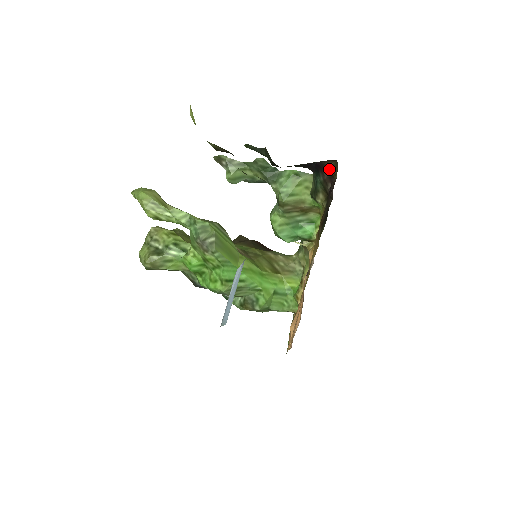
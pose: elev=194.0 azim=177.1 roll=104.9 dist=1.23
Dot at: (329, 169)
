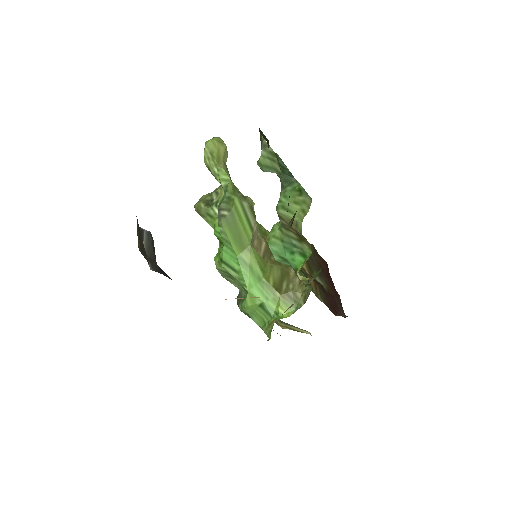
Dot at: occluded
